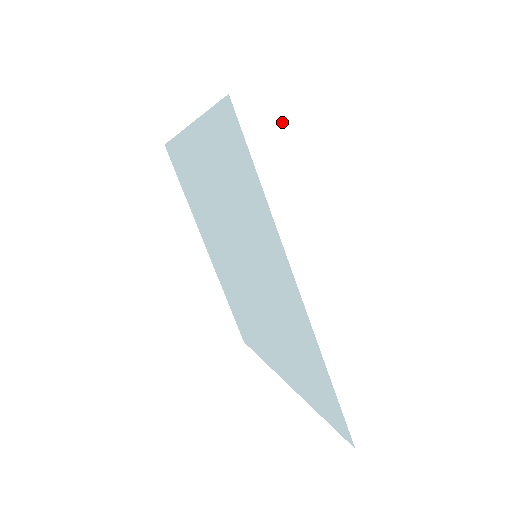
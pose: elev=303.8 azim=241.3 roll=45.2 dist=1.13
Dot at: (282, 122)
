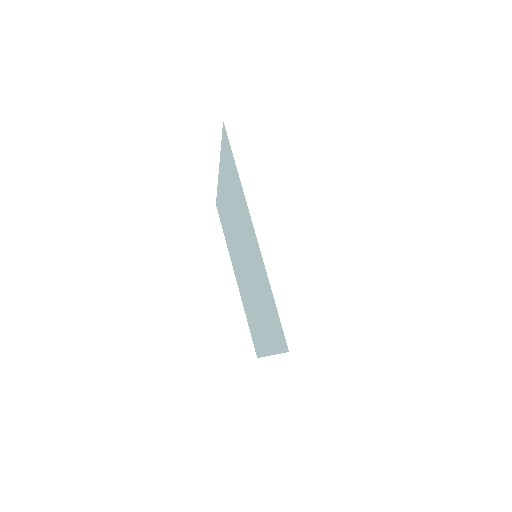
Dot at: (252, 137)
